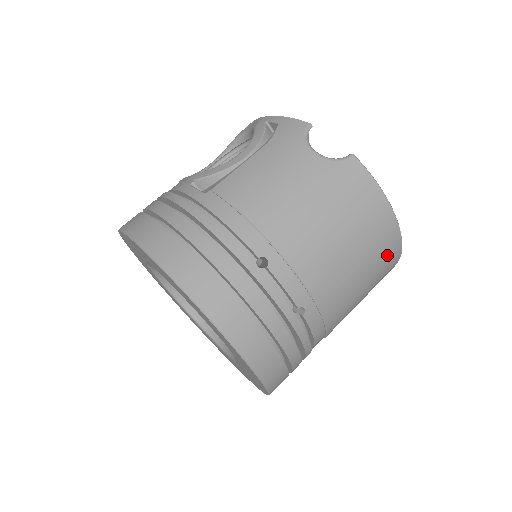
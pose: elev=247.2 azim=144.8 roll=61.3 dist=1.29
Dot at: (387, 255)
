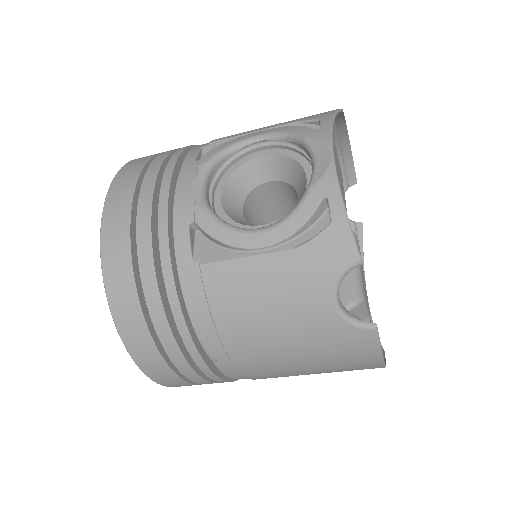
Dot at: occluded
